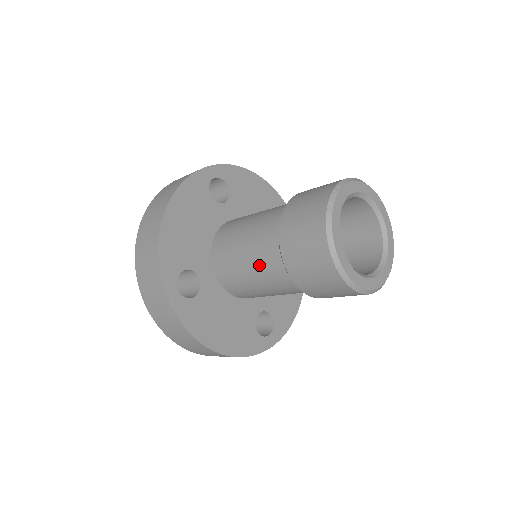
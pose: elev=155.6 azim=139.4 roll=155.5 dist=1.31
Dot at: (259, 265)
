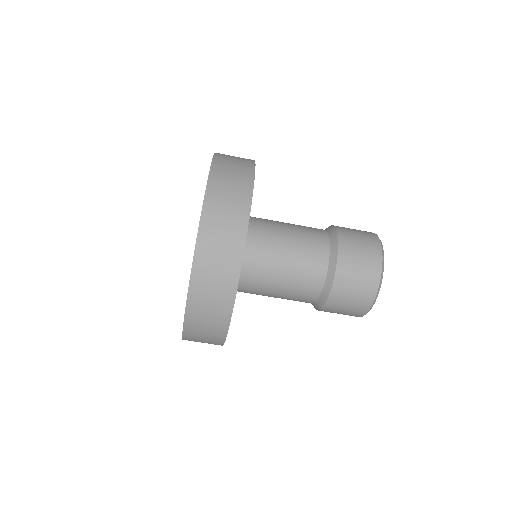
Dot at: (303, 247)
